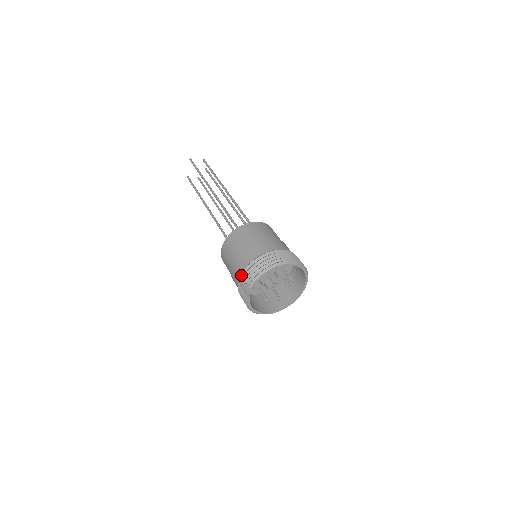
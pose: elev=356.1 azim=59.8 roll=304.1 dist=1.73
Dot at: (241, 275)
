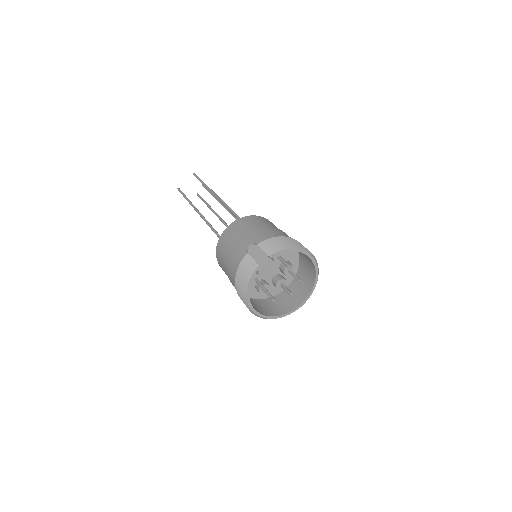
Dot at: (258, 244)
